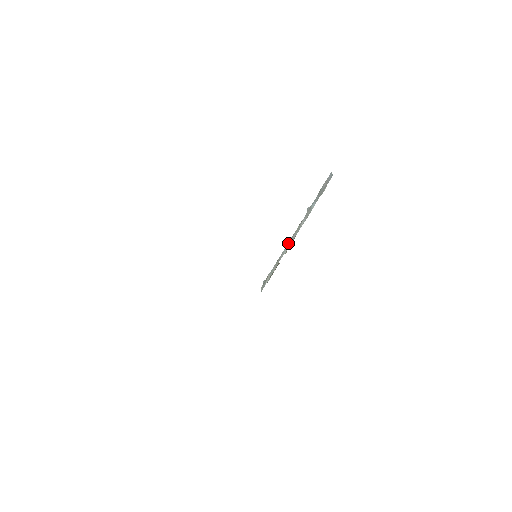
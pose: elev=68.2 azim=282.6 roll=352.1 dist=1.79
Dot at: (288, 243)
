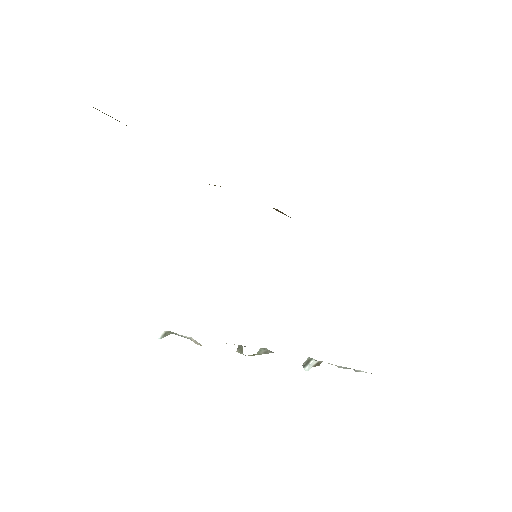
Dot at: occluded
